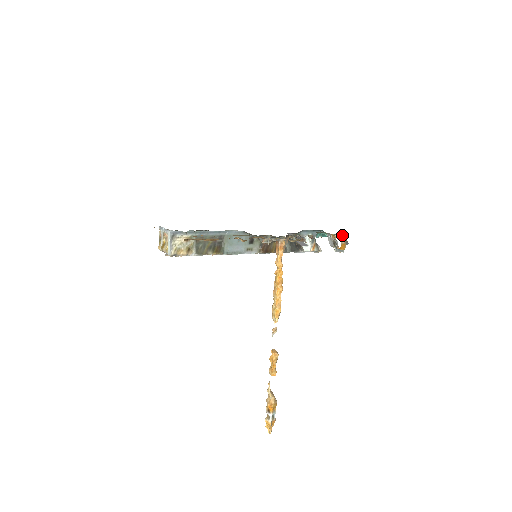
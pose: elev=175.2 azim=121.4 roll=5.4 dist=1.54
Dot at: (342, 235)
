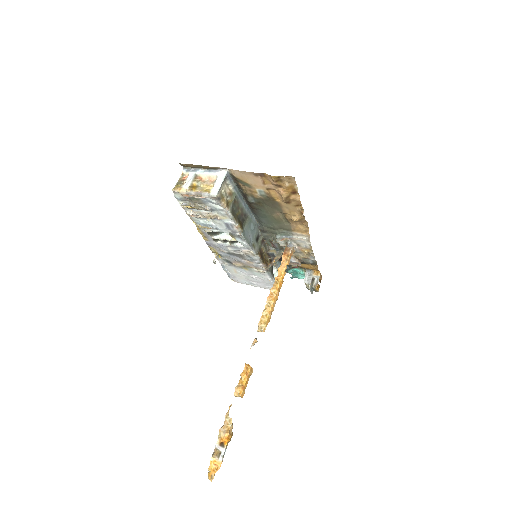
Dot at: occluded
